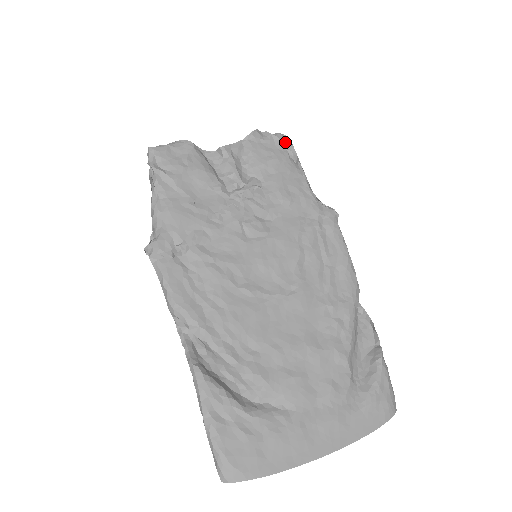
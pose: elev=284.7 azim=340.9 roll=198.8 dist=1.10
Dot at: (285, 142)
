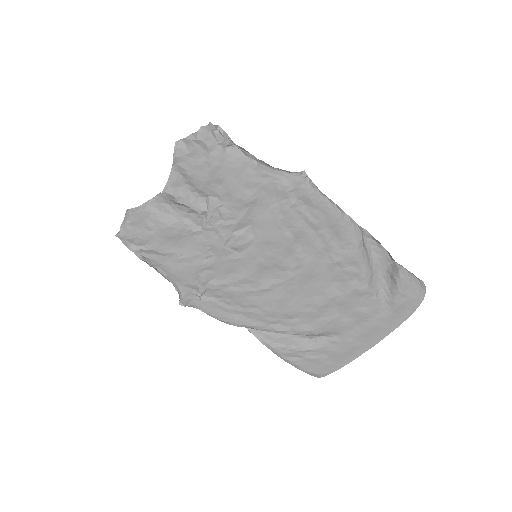
Dot at: (210, 135)
